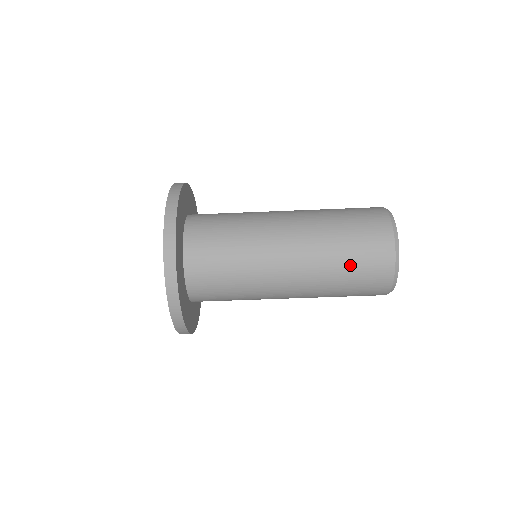
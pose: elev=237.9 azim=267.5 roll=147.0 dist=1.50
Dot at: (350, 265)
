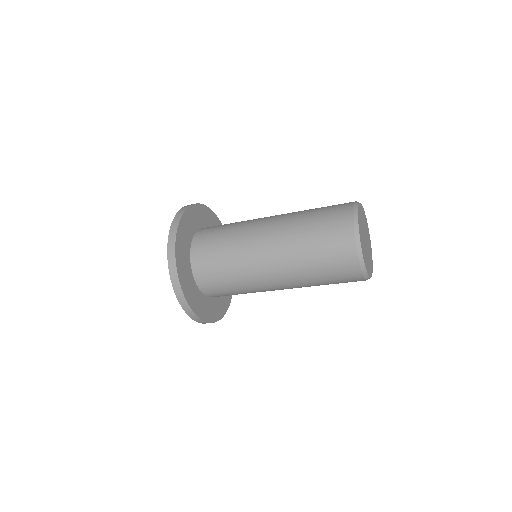
Dot at: (316, 242)
